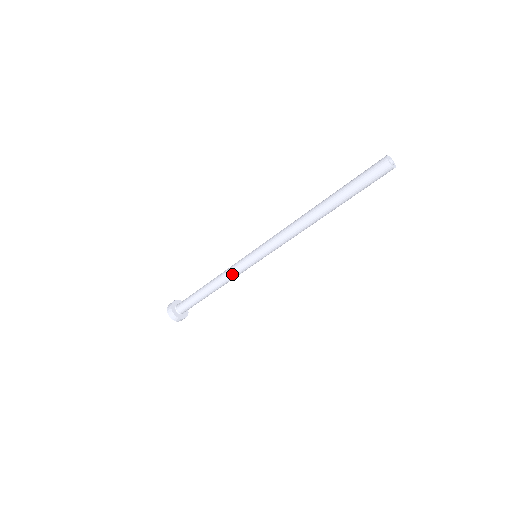
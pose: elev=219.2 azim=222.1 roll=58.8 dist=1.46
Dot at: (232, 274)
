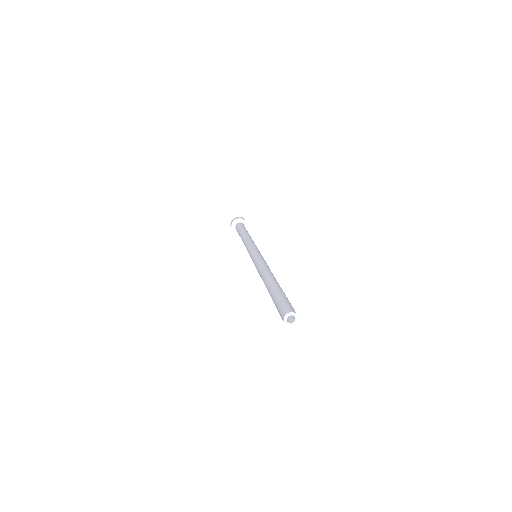
Dot at: occluded
